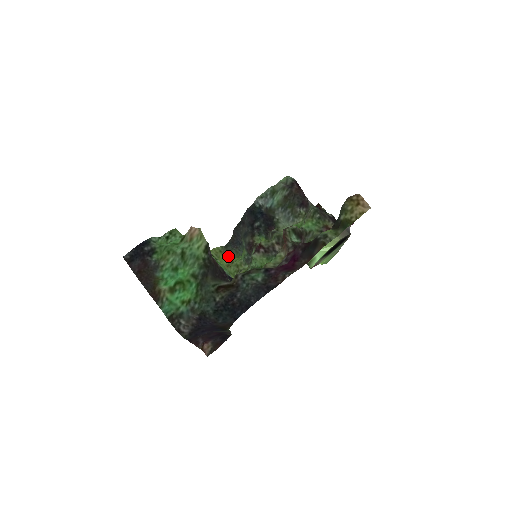
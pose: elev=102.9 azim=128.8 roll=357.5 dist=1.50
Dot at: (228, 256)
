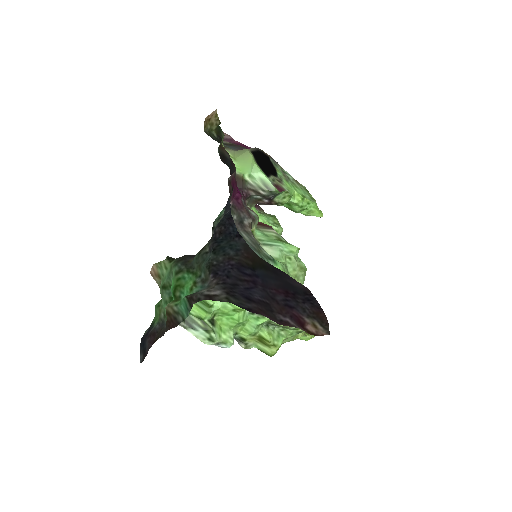
Dot at: occluded
